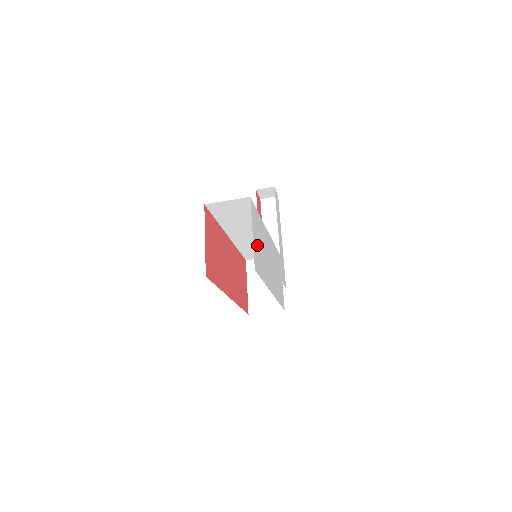
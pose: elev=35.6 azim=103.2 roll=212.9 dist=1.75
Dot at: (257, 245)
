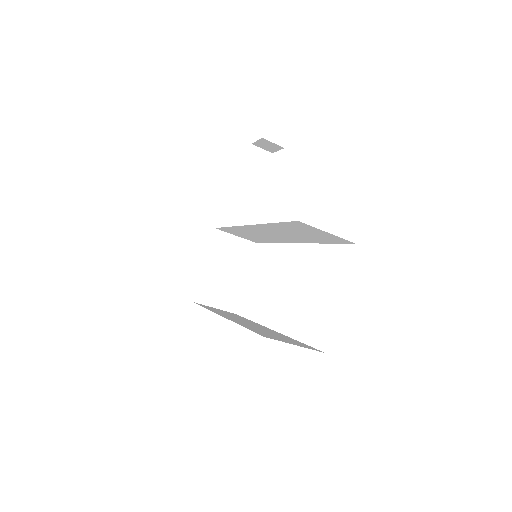
Dot at: occluded
